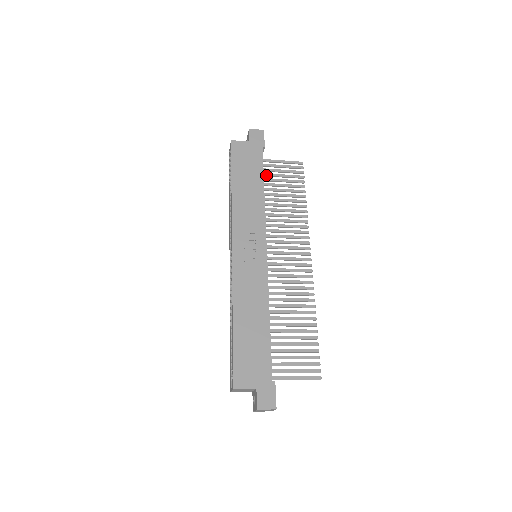
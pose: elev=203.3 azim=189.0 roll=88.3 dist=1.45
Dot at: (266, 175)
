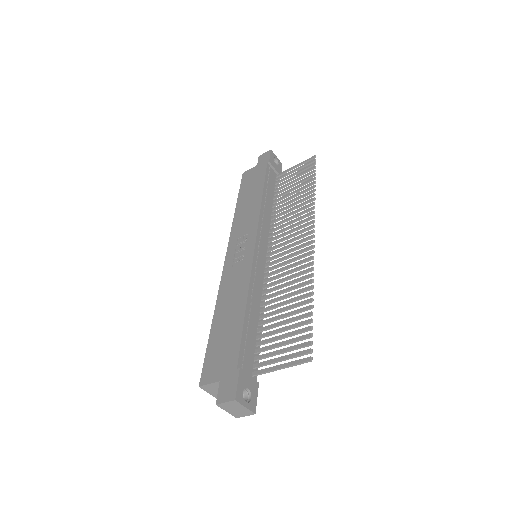
Dot at: (279, 185)
